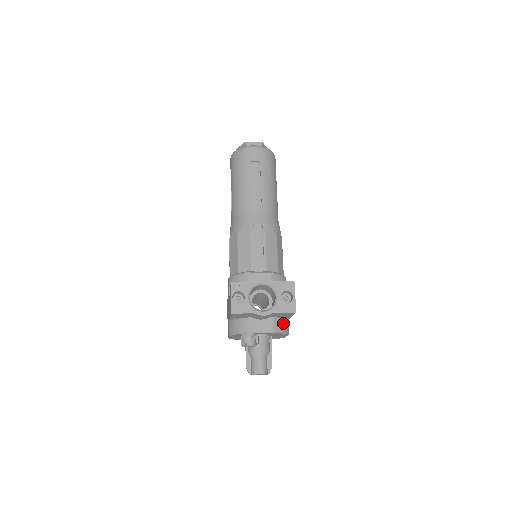
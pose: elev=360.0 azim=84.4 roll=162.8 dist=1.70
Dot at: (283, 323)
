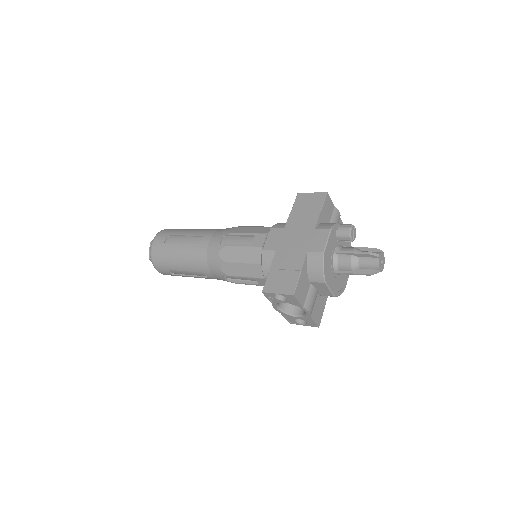
Dot at: occluded
